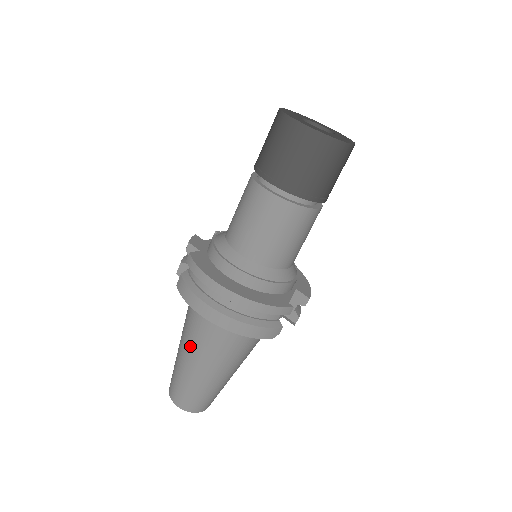
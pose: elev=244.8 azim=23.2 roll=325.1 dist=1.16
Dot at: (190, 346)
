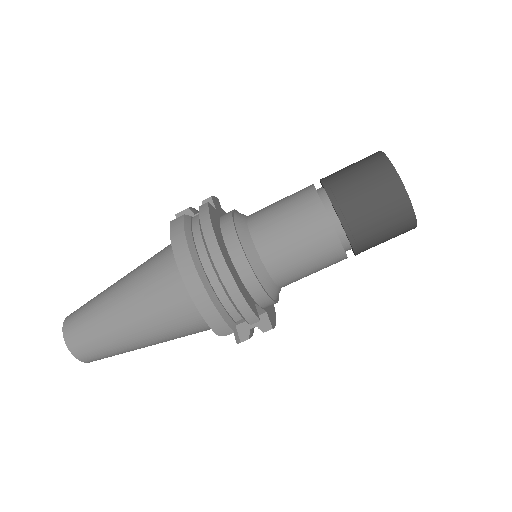
Dot at: (131, 286)
